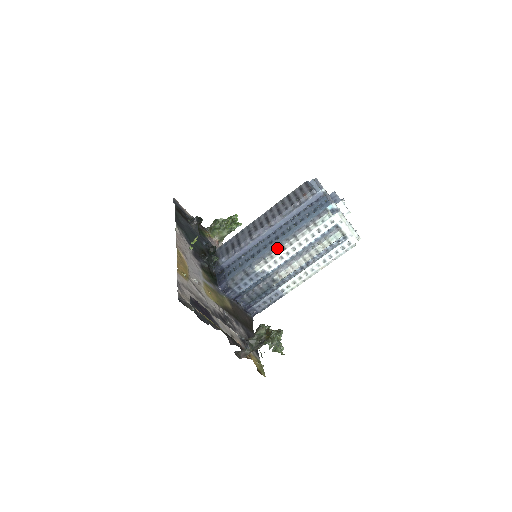
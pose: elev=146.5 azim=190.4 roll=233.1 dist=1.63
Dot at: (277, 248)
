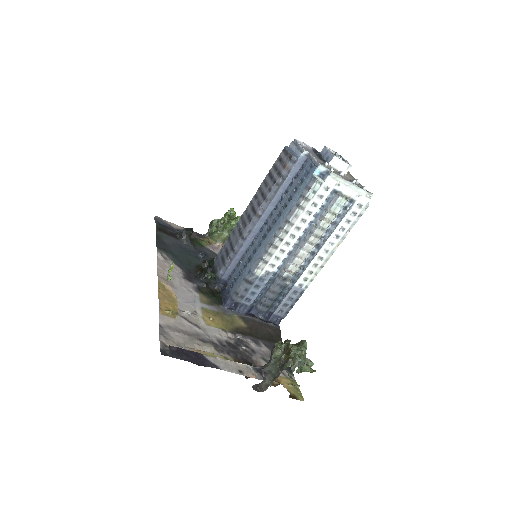
Dot at: (272, 242)
